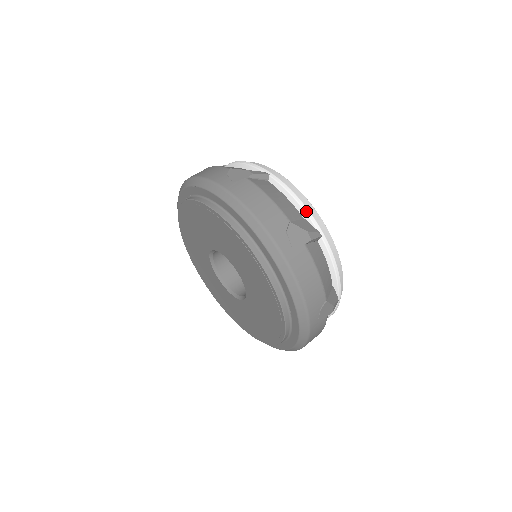
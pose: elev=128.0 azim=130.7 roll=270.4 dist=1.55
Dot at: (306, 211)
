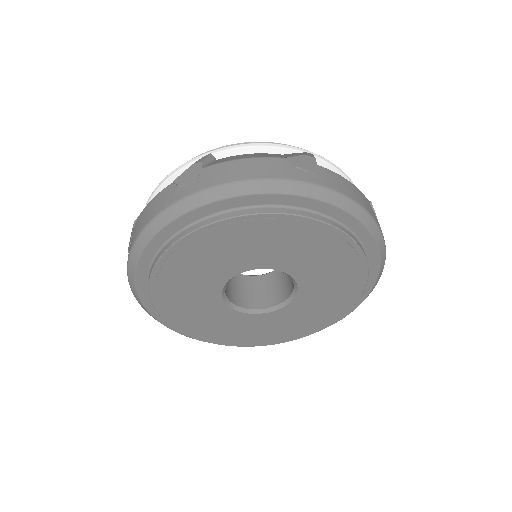
Dot at: occluded
